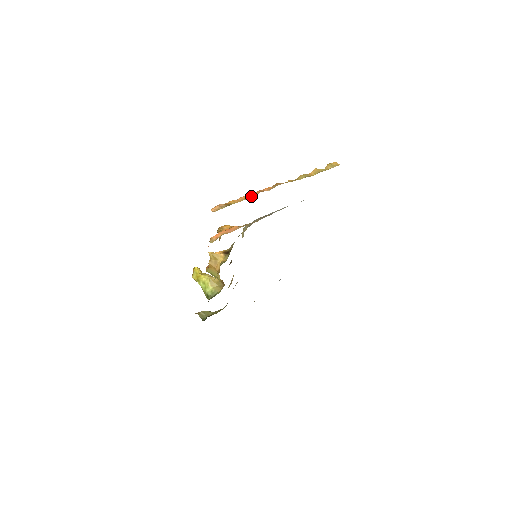
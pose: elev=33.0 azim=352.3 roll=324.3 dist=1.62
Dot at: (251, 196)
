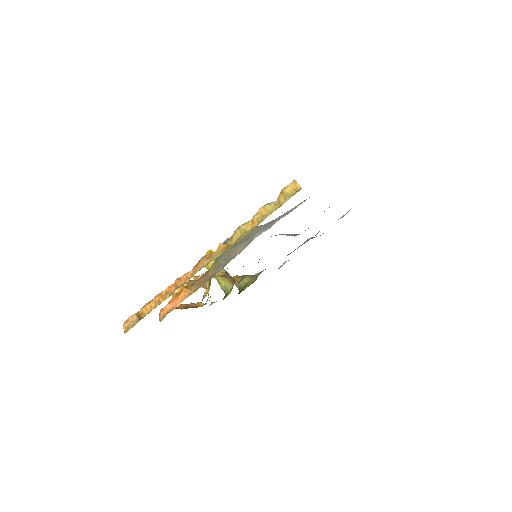
Dot at: (165, 297)
